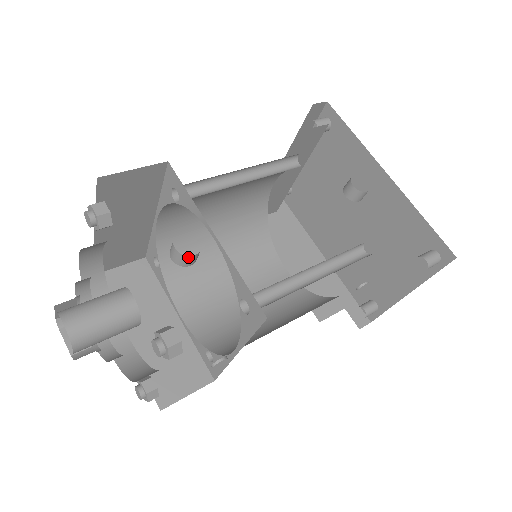
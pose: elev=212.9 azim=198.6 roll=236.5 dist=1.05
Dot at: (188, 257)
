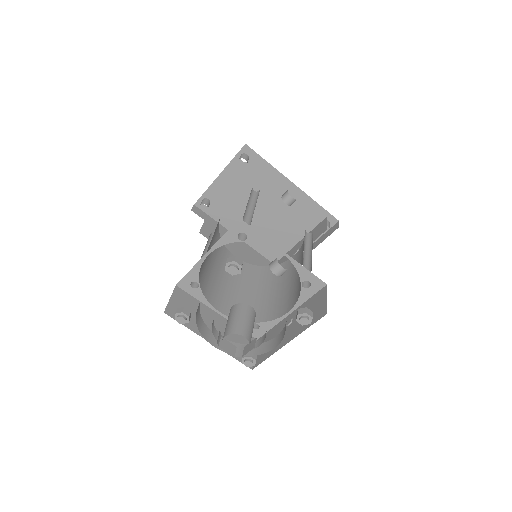
Dot at: occluded
